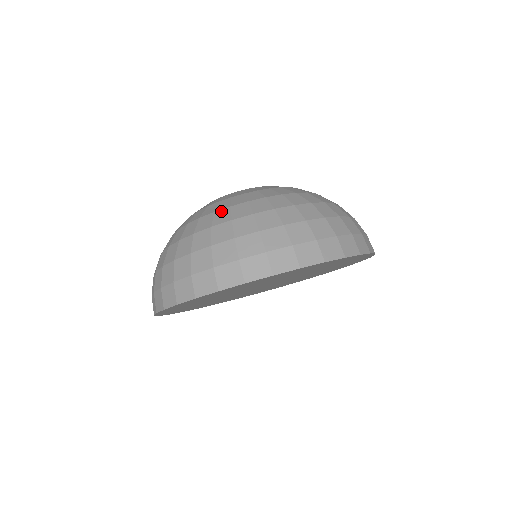
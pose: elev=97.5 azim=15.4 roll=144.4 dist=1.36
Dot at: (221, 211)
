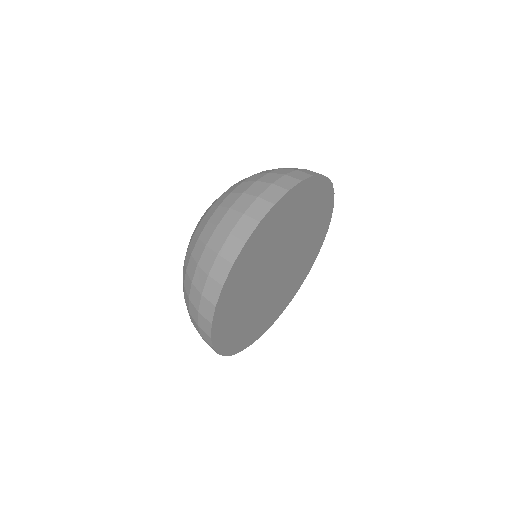
Dot at: (186, 255)
